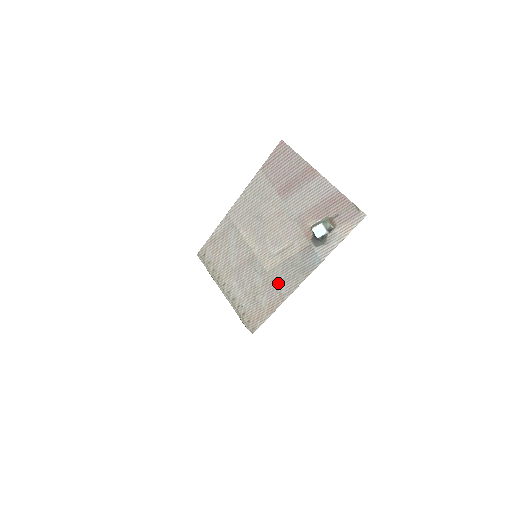
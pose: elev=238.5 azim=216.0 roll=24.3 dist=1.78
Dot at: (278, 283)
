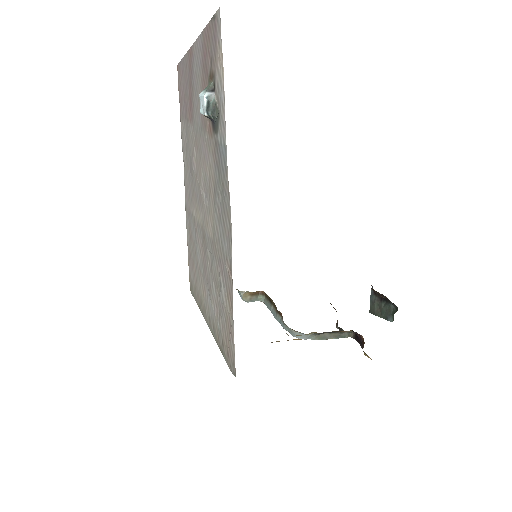
Dot at: (222, 245)
